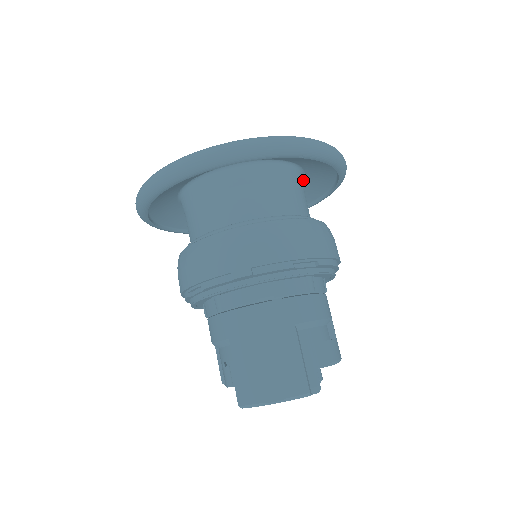
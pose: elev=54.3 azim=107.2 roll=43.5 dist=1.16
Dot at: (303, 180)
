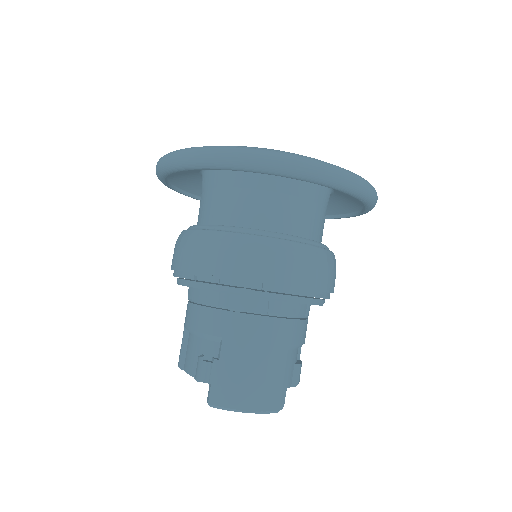
Dot at: occluded
